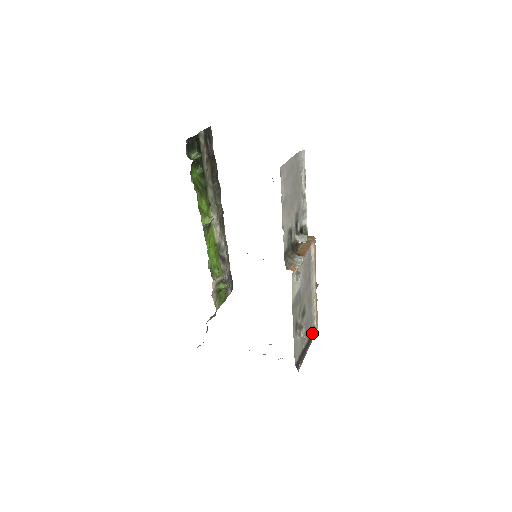
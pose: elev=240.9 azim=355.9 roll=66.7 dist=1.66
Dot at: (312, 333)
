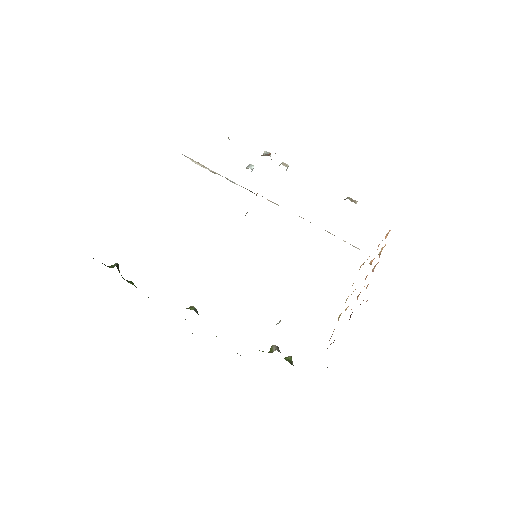
Dot at: occluded
